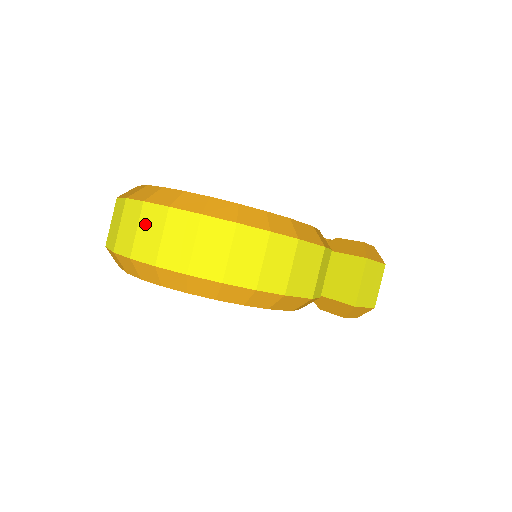
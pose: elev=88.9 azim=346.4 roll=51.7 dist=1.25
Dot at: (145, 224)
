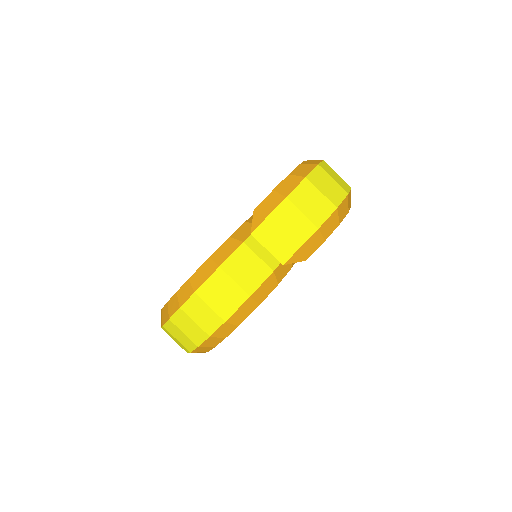
Dot at: occluded
